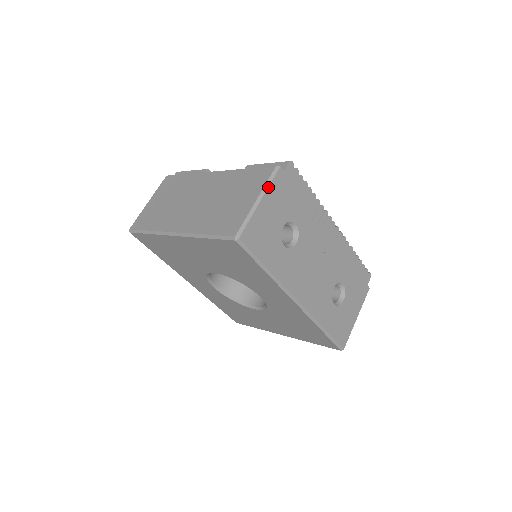
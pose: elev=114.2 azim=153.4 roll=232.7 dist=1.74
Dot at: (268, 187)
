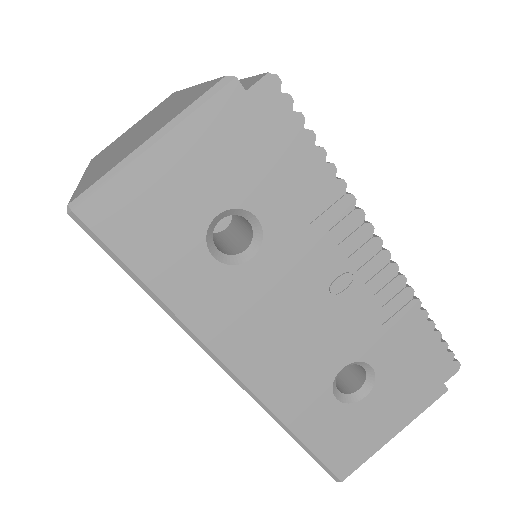
Dot at: (185, 118)
